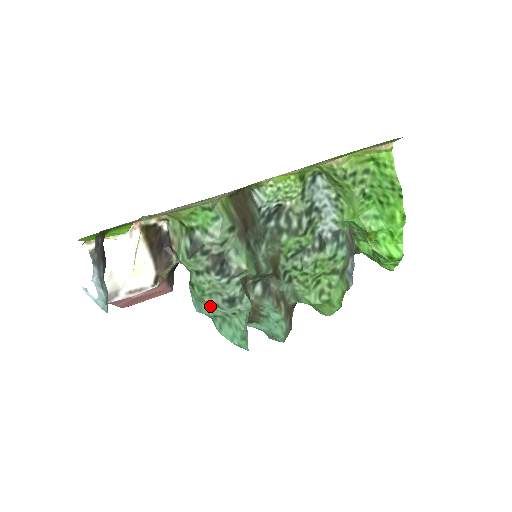
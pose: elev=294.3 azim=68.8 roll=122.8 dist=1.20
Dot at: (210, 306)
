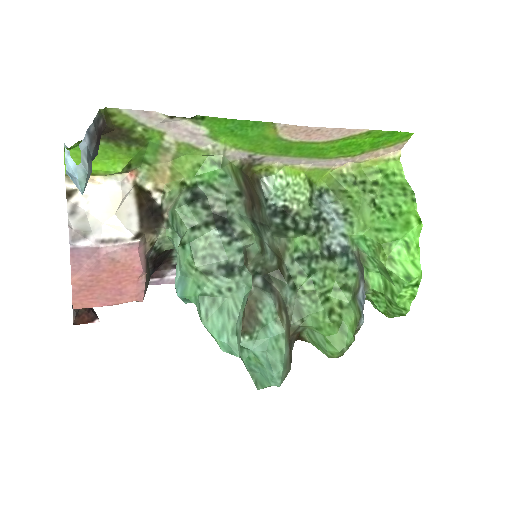
Dot at: (199, 278)
